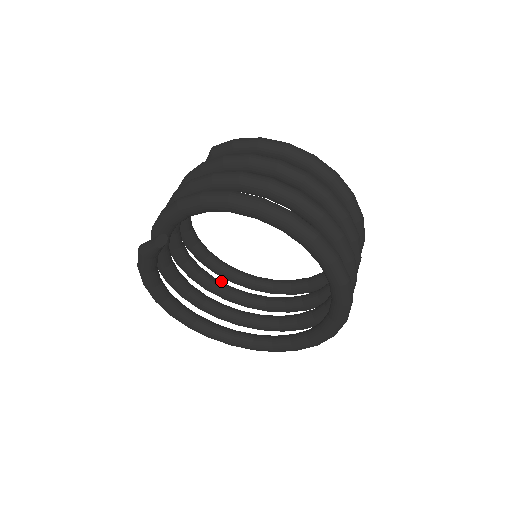
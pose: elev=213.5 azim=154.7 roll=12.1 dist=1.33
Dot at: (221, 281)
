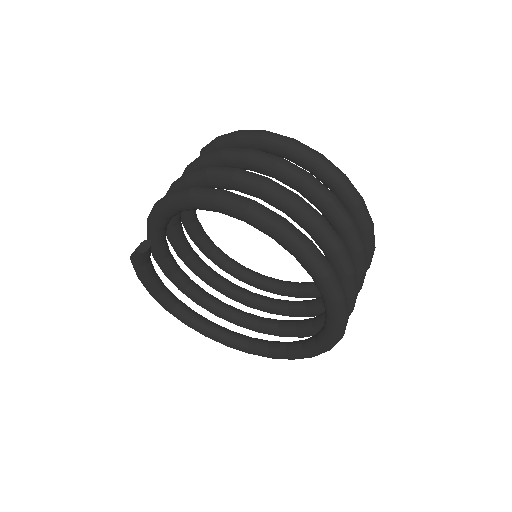
Dot at: occluded
